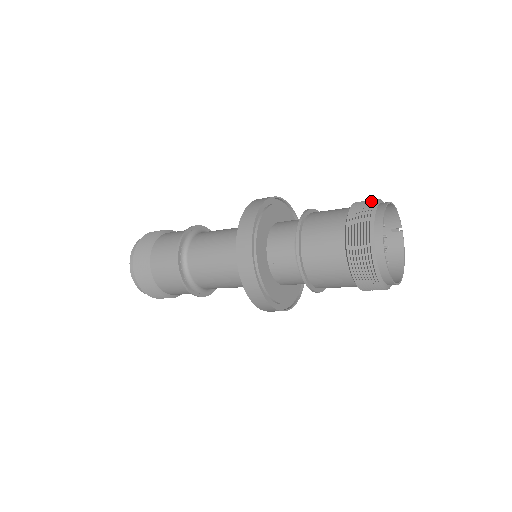
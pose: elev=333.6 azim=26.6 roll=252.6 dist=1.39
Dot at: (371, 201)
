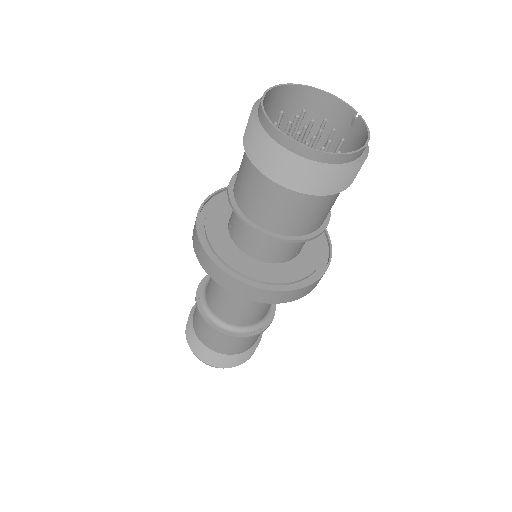
Dot at: (284, 99)
